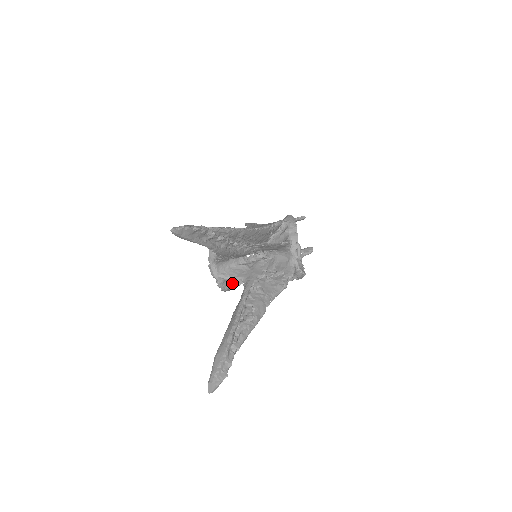
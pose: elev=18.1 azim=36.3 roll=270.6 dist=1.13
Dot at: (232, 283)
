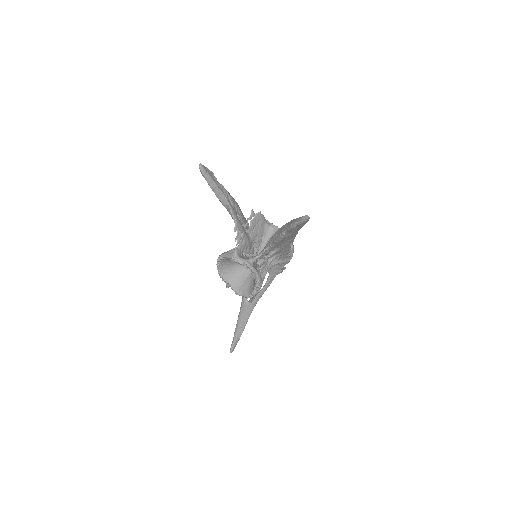
Dot at: (259, 269)
